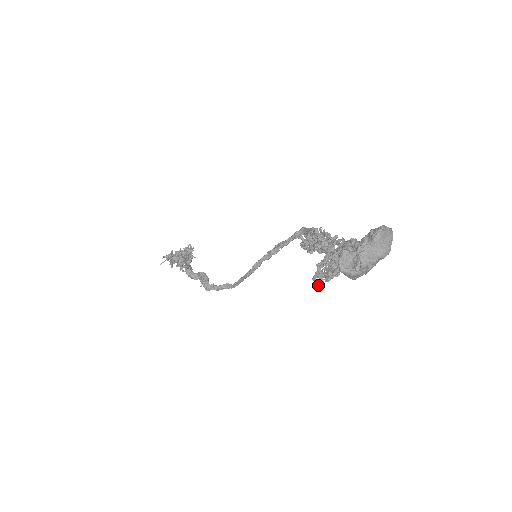
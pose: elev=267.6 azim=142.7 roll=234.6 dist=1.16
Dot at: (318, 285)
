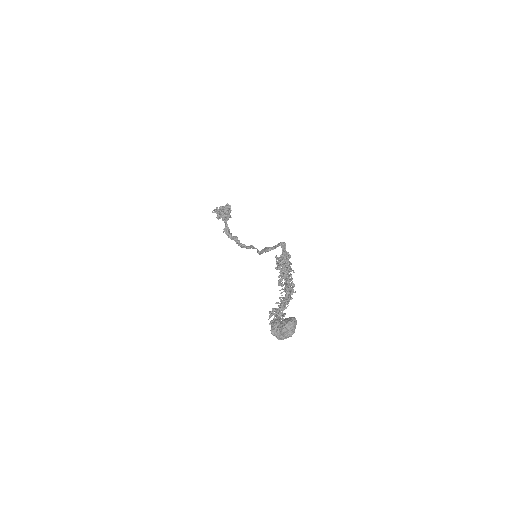
Dot at: occluded
